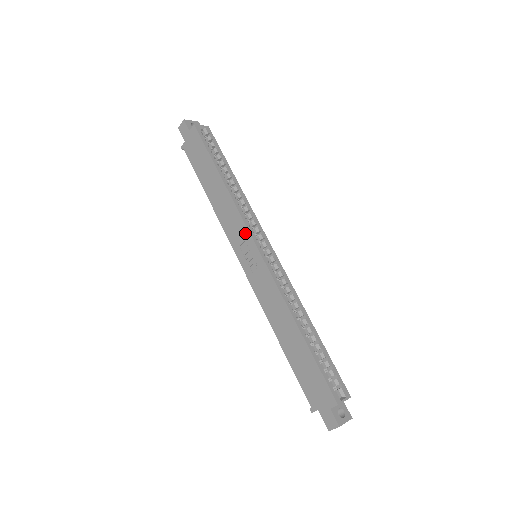
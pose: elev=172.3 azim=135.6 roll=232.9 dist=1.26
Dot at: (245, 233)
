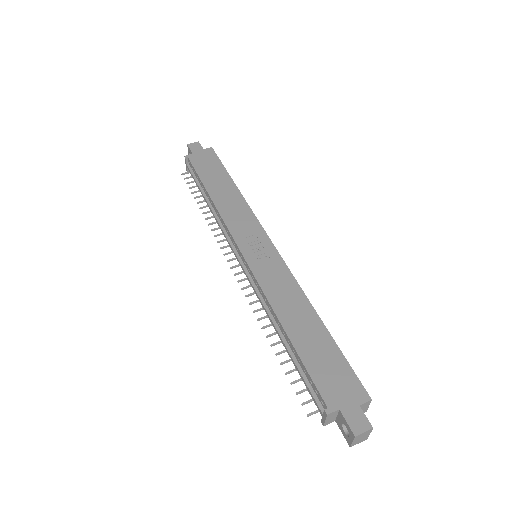
Dot at: (257, 229)
